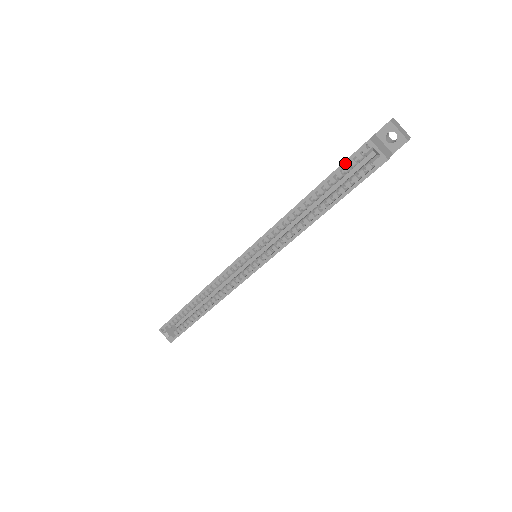
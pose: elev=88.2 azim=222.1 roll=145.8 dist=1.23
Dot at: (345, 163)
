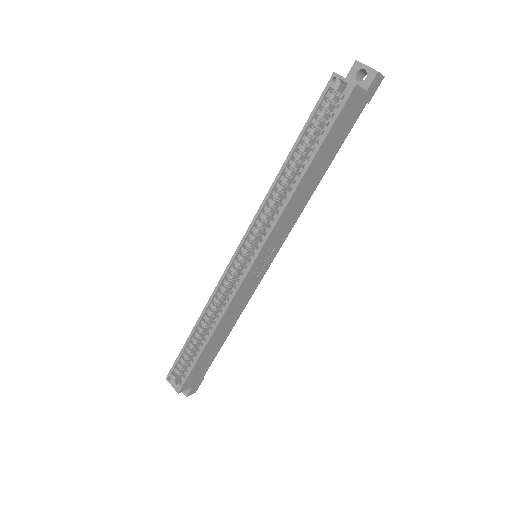
Dot at: (317, 106)
